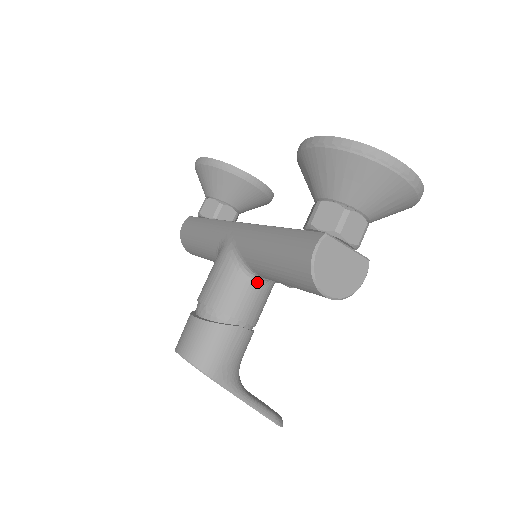
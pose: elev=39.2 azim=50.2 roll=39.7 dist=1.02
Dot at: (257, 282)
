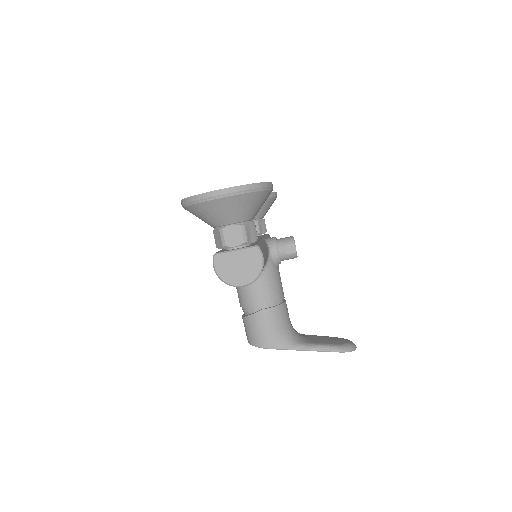
Dot at: occluded
